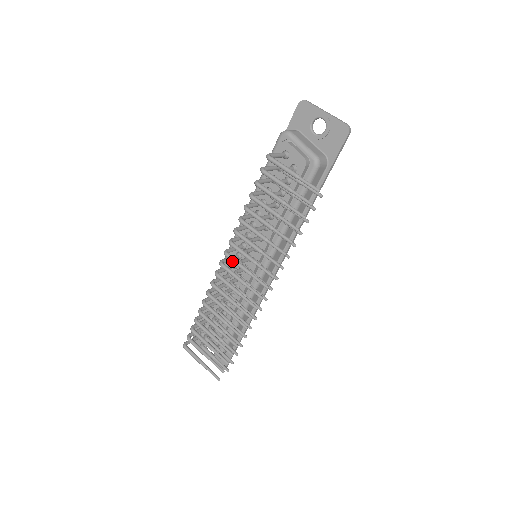
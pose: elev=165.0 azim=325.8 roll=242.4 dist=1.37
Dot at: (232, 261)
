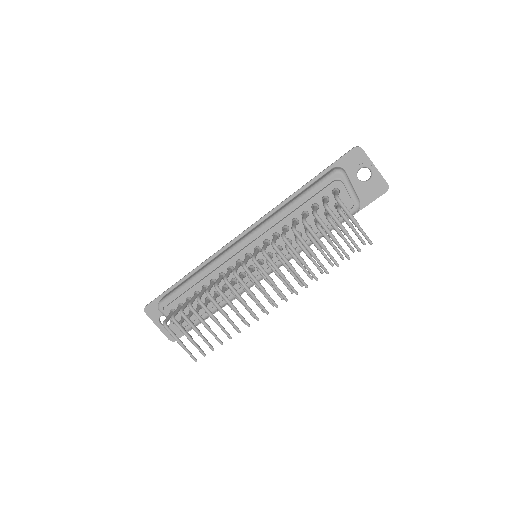
Dot at: (260, 269)
